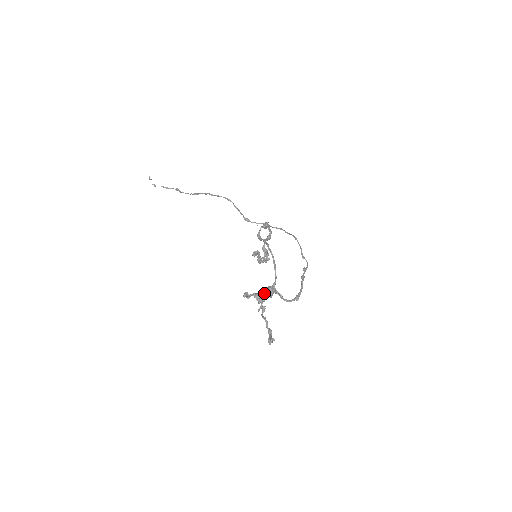
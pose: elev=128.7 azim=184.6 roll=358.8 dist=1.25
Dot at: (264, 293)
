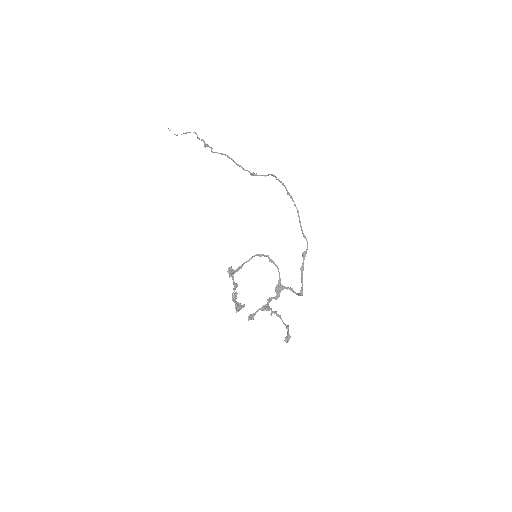
Dot at: (268, 303)
